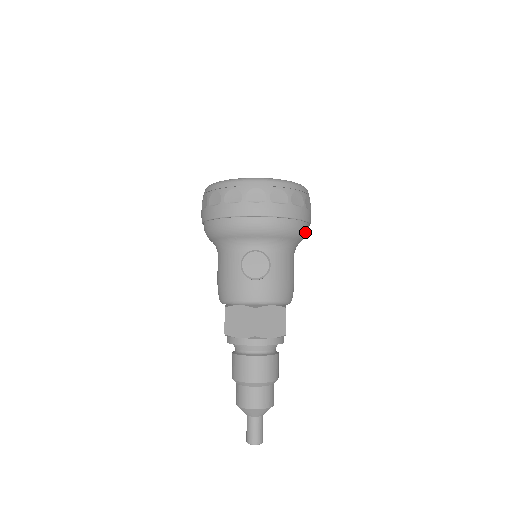
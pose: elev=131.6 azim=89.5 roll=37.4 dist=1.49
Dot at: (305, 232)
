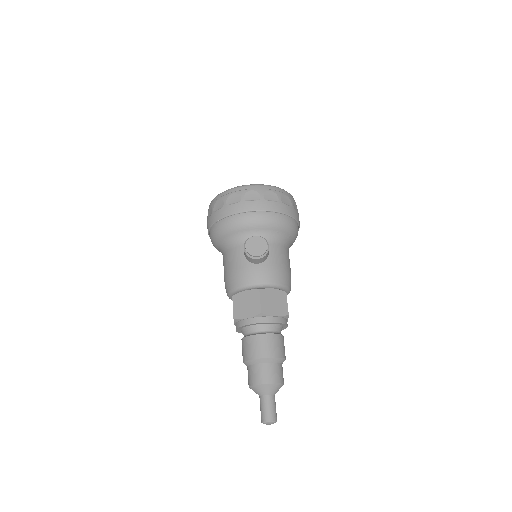
Dot at: (296, 230)
